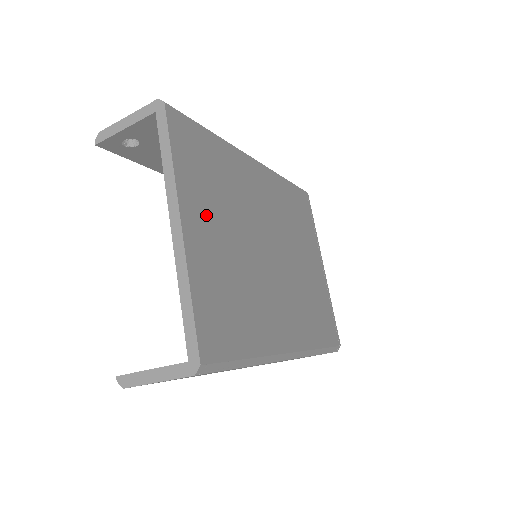
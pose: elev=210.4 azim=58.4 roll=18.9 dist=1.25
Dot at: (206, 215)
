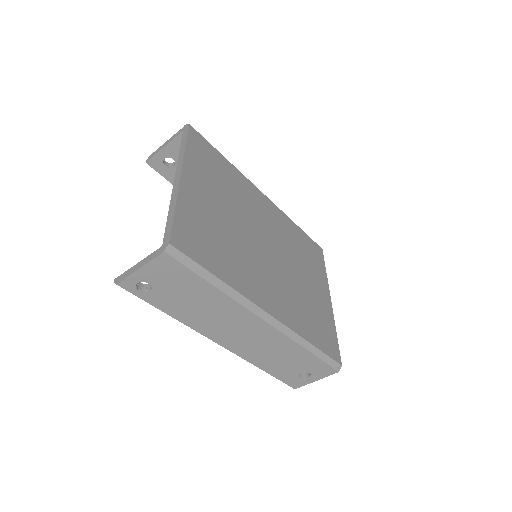
Dot at: (205, 186)
